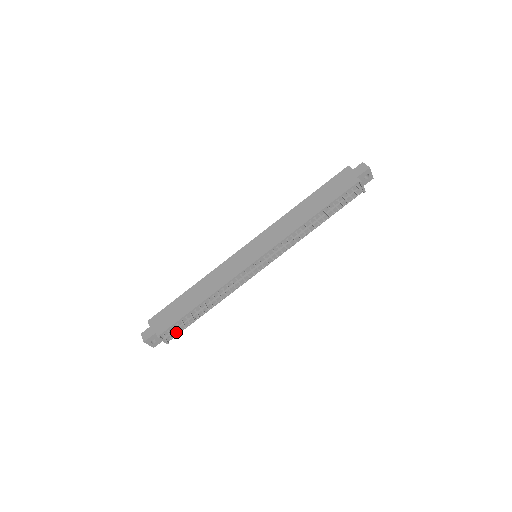
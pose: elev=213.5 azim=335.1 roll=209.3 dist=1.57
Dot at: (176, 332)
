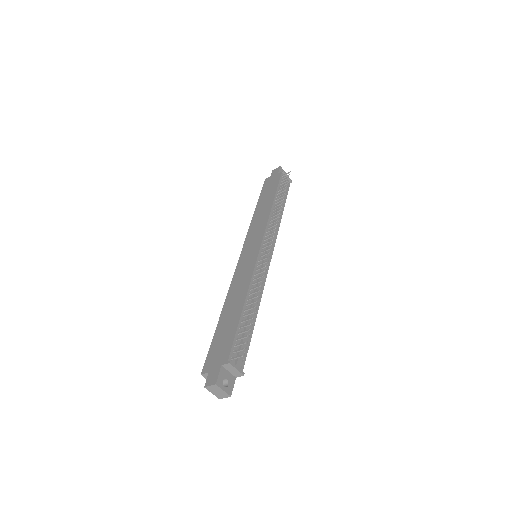
Dot at: occluded
